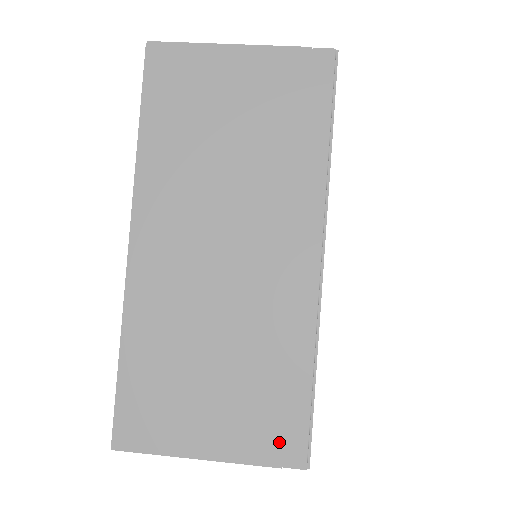
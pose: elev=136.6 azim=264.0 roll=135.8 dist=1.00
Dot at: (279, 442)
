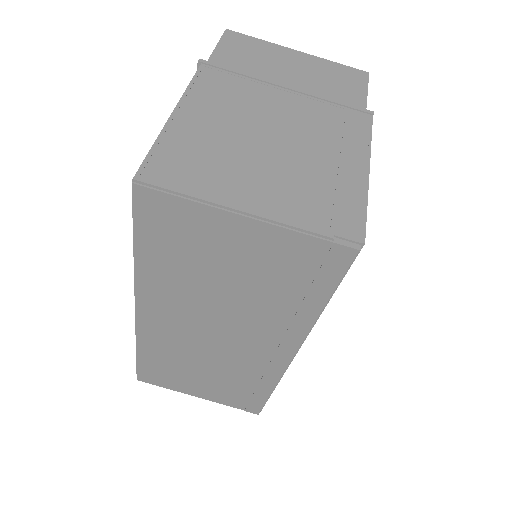
Dot at: (243, 404)
